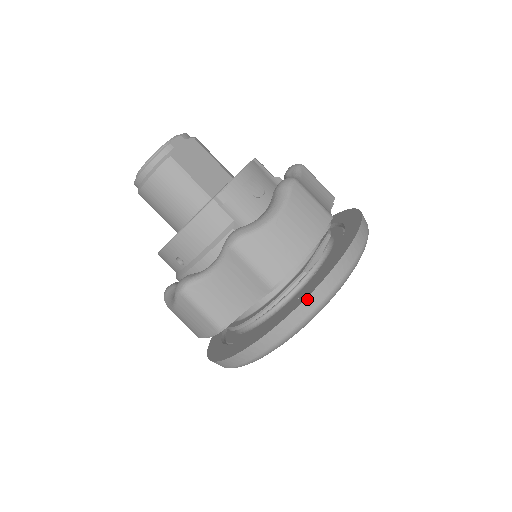
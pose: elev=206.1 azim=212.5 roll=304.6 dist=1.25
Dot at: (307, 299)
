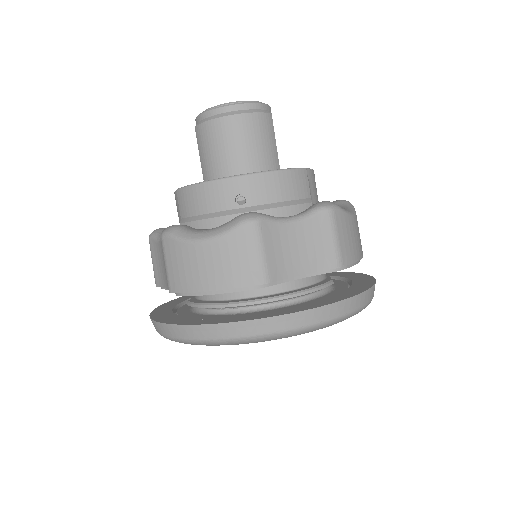
Dot at: (362, 294)
